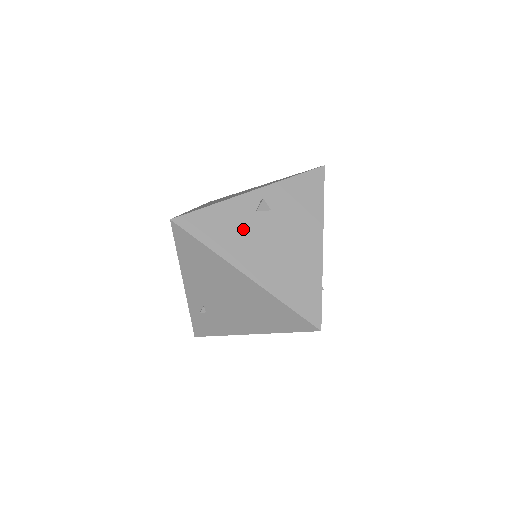
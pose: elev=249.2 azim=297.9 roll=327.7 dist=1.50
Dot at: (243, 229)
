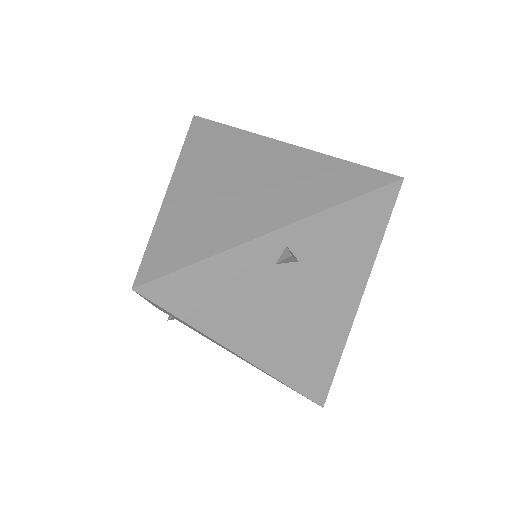
Dot at: (249, 294)
